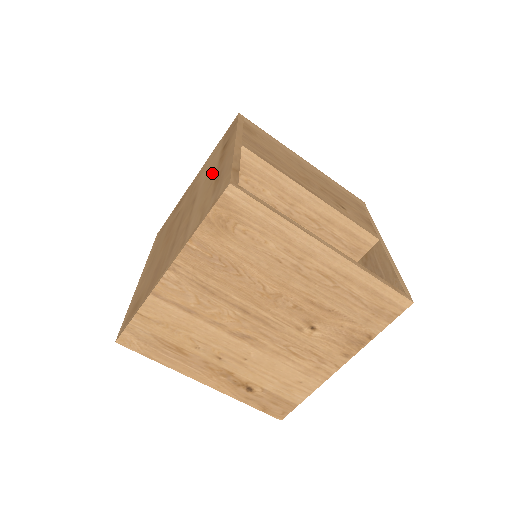
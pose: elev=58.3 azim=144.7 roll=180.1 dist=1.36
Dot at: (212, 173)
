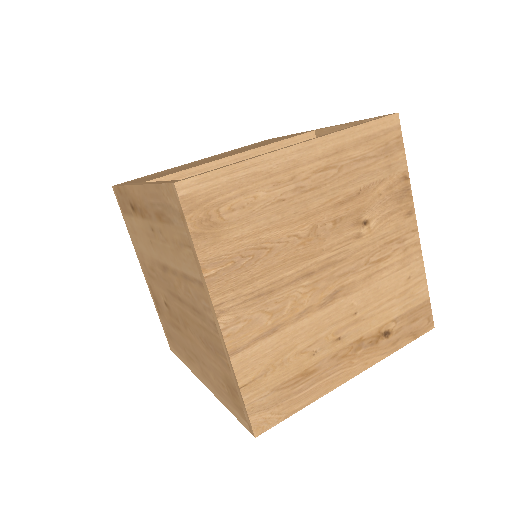
Dot at: (150, 231)
